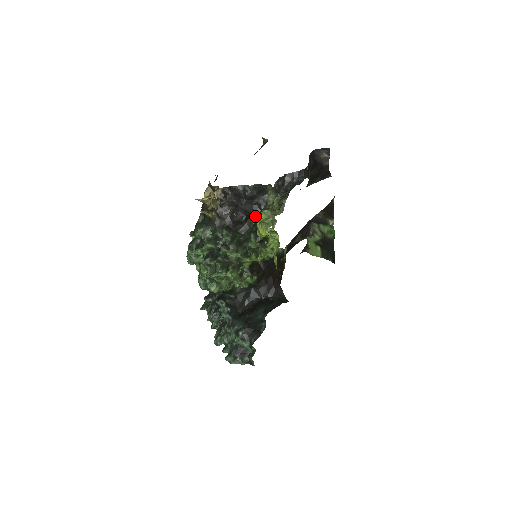
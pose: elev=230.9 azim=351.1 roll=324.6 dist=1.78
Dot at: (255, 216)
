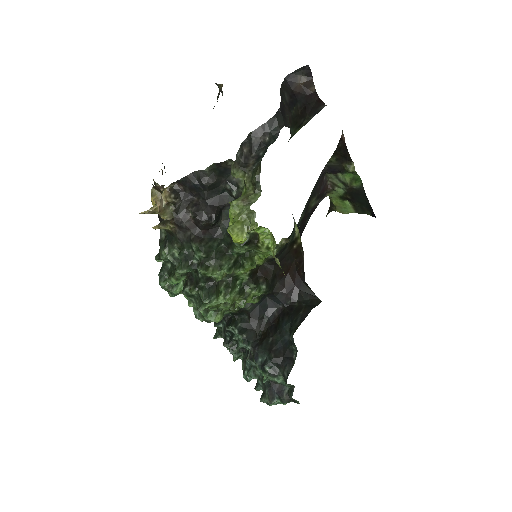
Dot at: occluded
